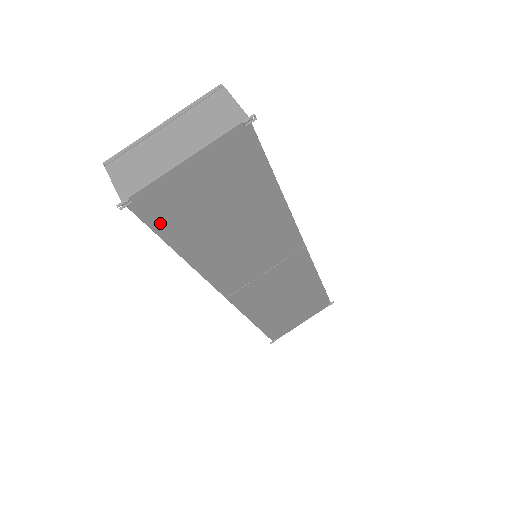
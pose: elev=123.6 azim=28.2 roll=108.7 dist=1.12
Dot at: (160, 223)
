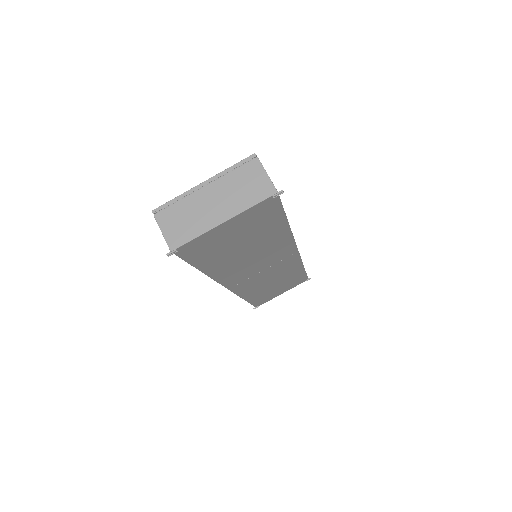
Dot at: (194, 258)
